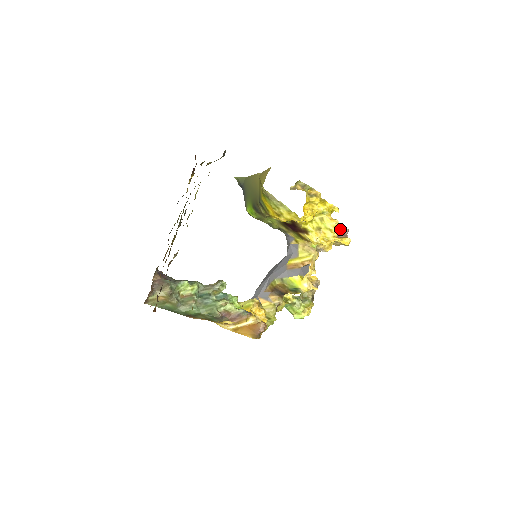
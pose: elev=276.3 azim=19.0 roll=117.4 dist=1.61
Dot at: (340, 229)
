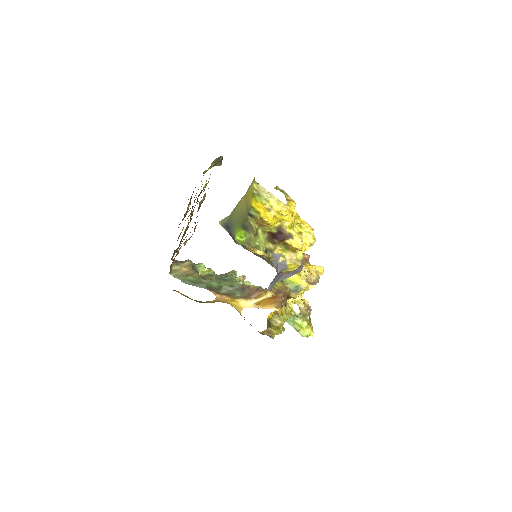
Dot at: occluded
